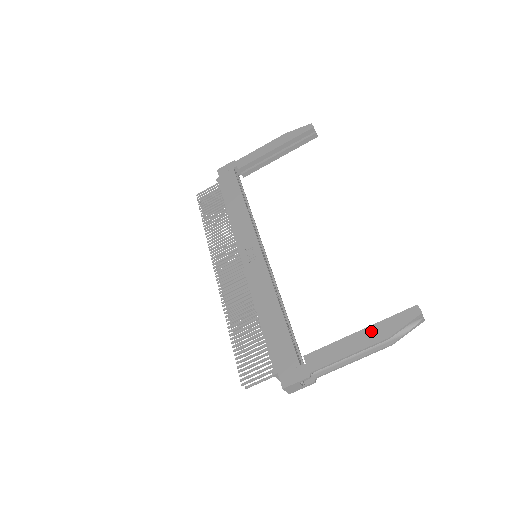
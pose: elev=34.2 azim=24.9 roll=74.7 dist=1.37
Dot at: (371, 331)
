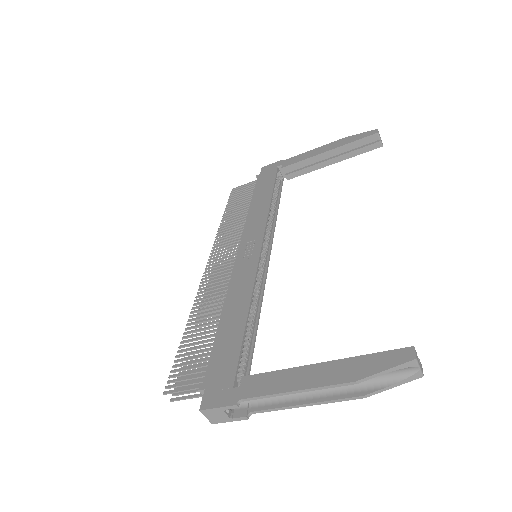
Dot at: (336, 366)
